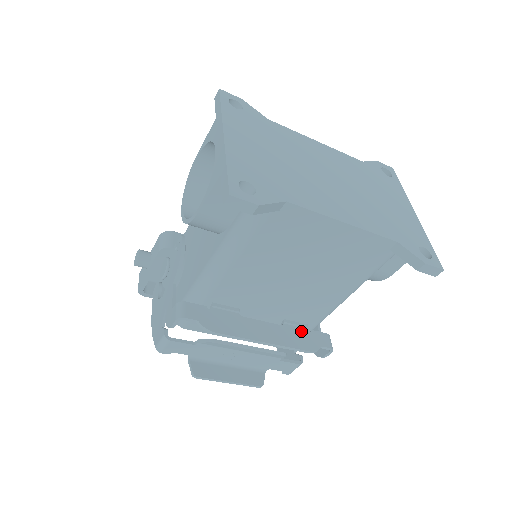
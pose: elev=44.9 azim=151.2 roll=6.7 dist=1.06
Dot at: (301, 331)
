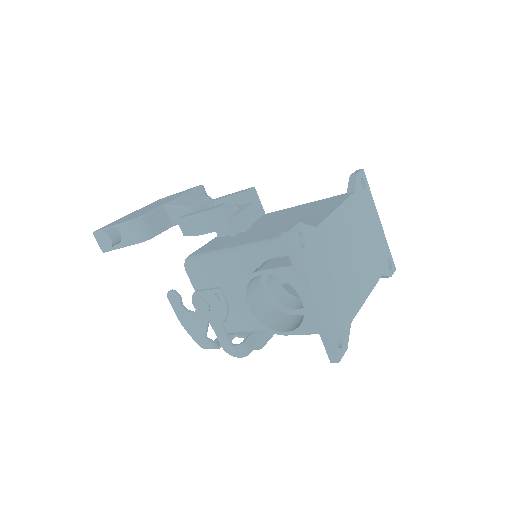
Dot at: occluded
